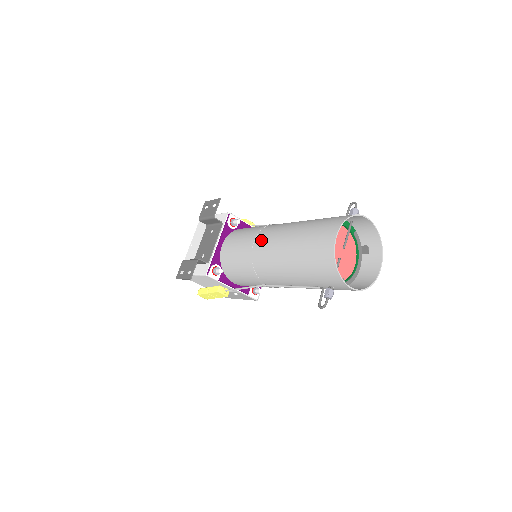
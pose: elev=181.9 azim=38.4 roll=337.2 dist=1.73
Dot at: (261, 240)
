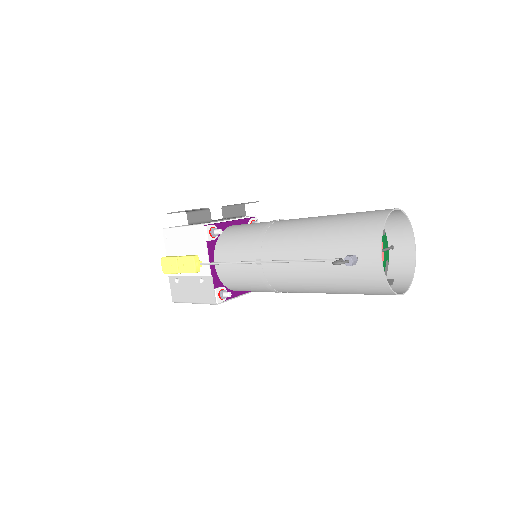
Dot at: (290, 219)
